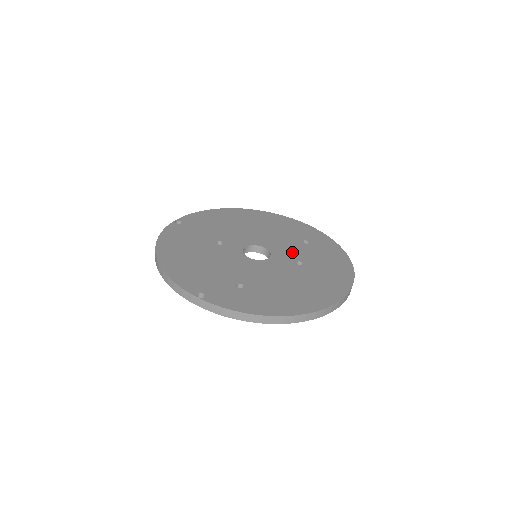
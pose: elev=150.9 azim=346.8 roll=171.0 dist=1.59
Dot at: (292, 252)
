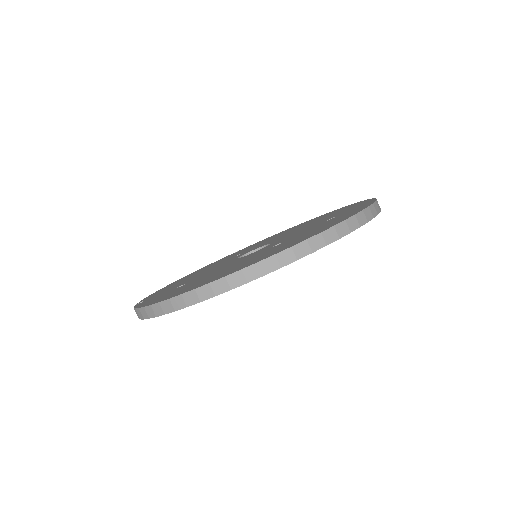
Dot at: (291, 236)
